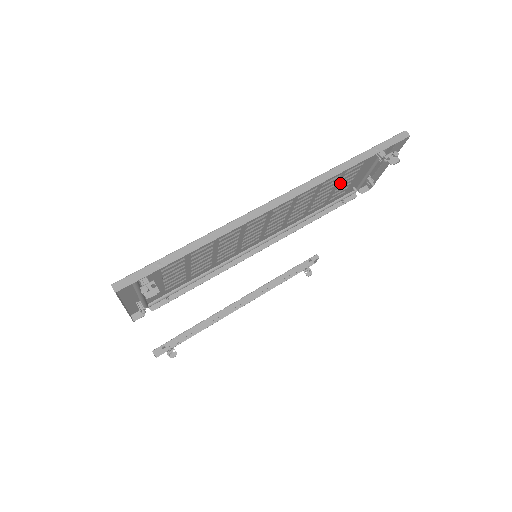
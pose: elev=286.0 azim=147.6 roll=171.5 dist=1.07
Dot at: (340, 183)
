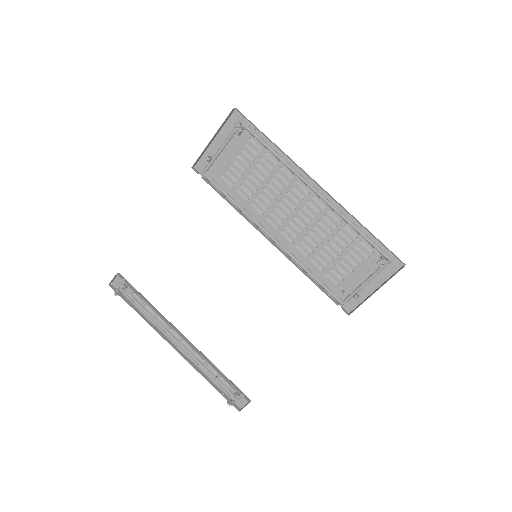
Dot at: (344, 258)
